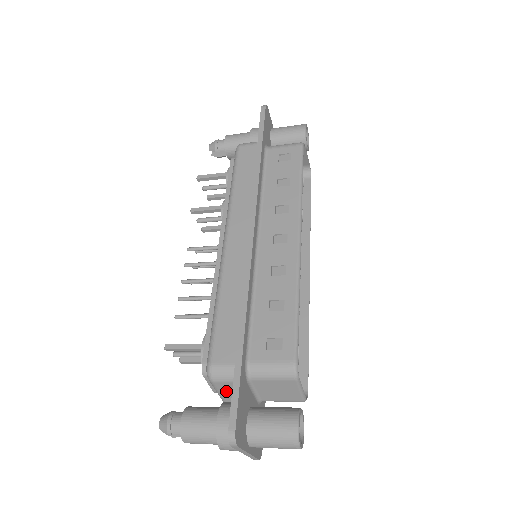
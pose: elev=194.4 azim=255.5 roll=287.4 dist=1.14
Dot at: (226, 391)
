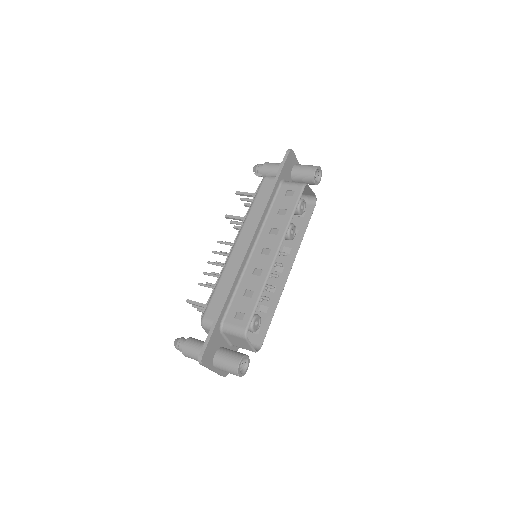
Dot at: occluded
